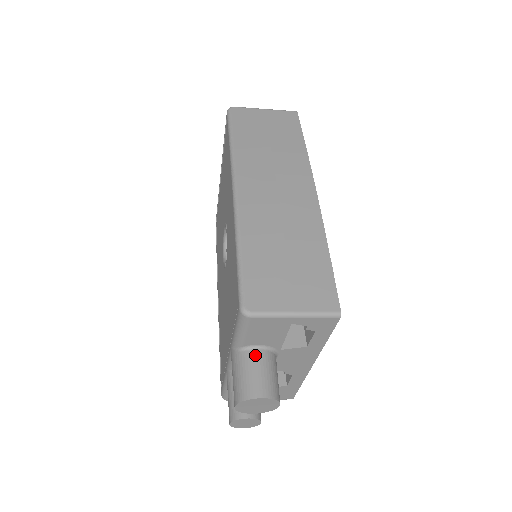
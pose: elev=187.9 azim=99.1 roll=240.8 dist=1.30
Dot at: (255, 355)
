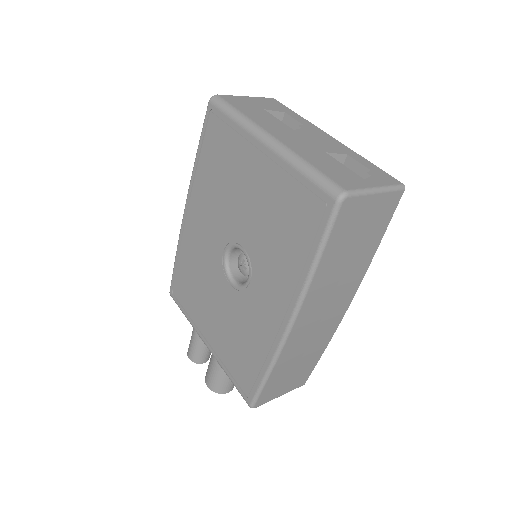
Dot at: occluded
